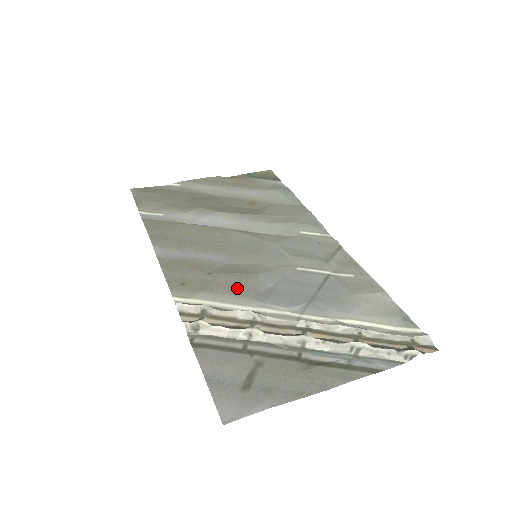
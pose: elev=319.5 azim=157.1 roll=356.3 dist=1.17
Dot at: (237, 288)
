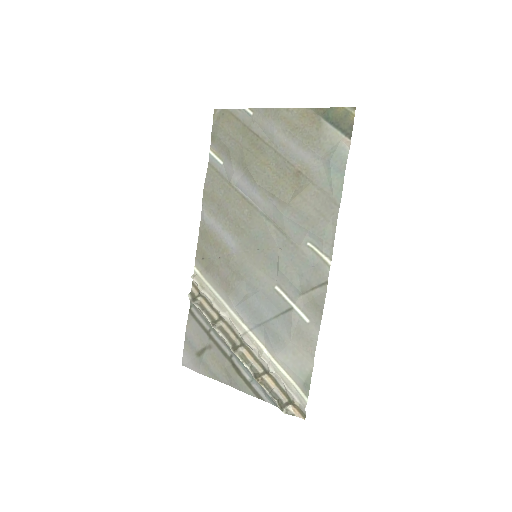
Dot at: (227, 283)
